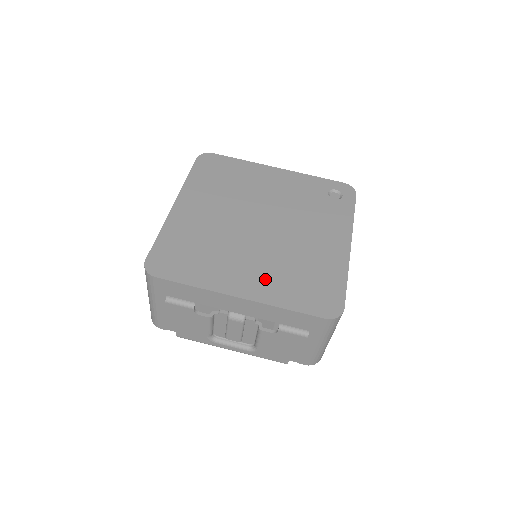
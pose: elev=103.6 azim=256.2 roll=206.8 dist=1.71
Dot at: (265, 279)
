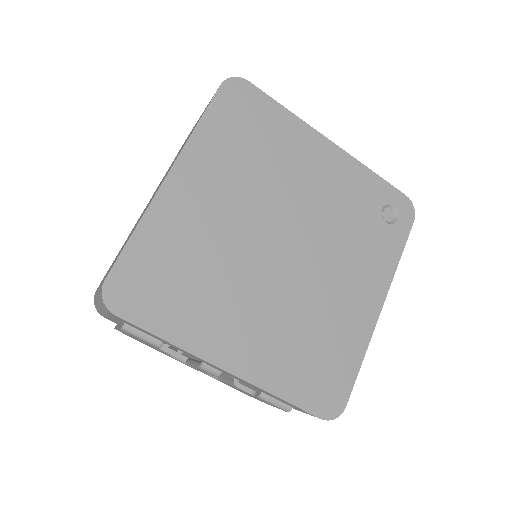
Dot at: (265, 345)
